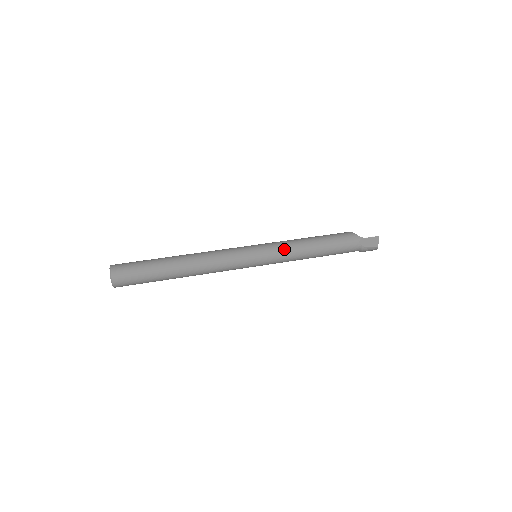
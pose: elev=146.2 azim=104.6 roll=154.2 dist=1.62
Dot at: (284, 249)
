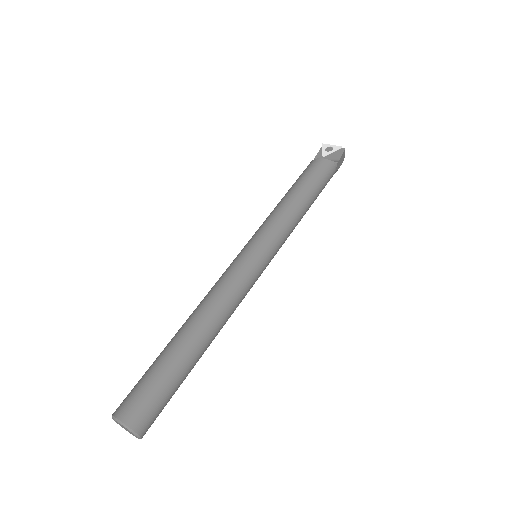
Dot at: (287, 232)
